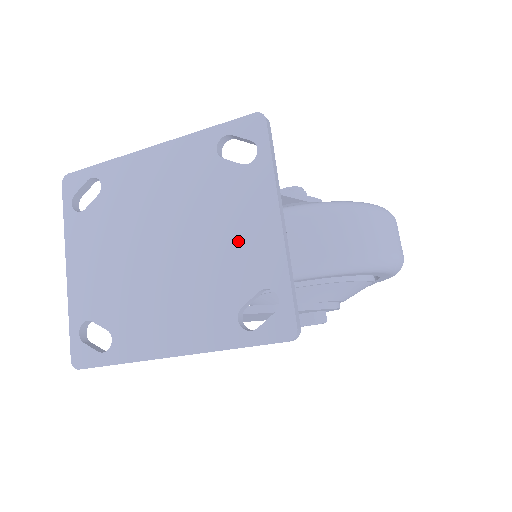
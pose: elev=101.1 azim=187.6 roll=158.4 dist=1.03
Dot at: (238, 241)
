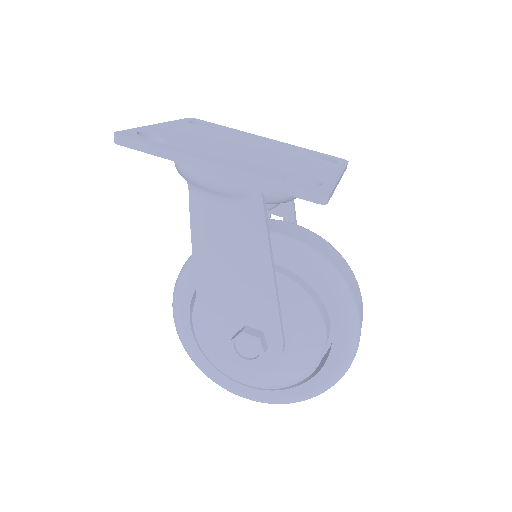
Dot at: (305, 167)
